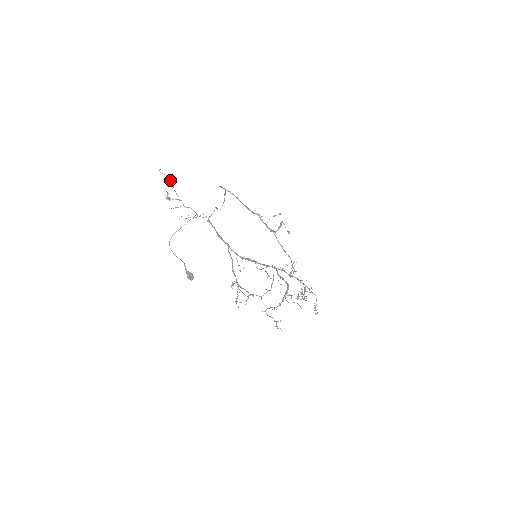
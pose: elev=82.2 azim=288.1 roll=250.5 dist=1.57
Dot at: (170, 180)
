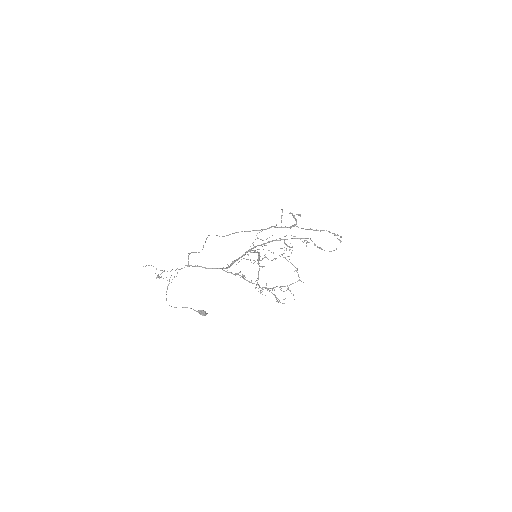
Dot at: occluded
